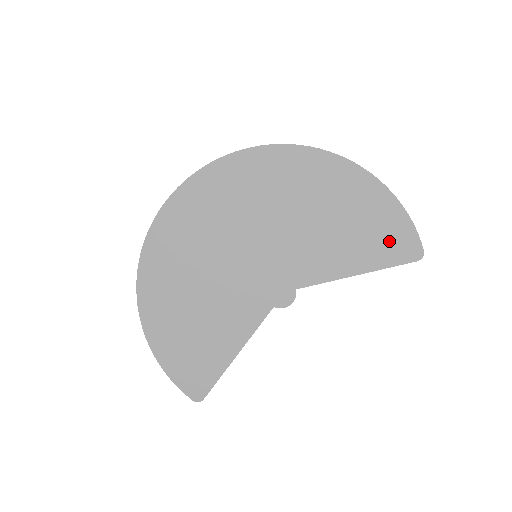
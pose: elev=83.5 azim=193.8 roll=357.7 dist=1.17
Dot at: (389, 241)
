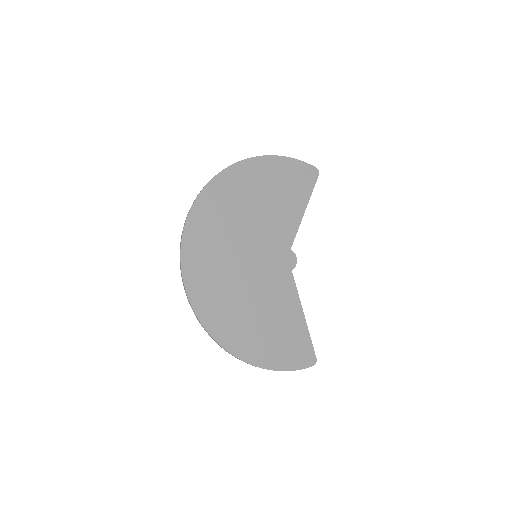
Dot at: (299, 179)
